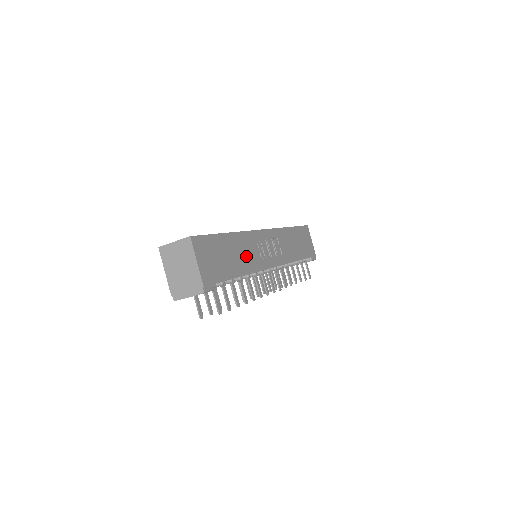
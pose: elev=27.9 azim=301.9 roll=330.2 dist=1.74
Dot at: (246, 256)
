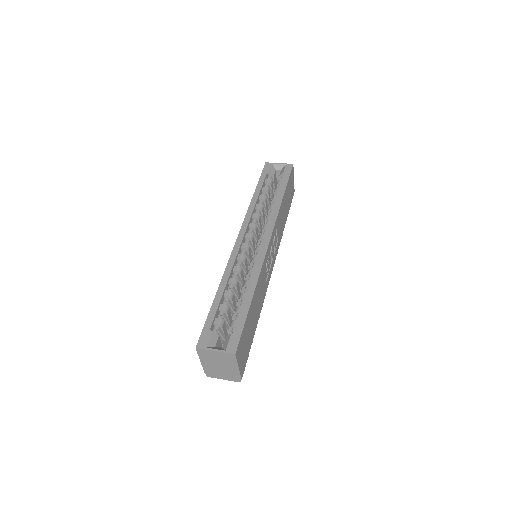
Dot at: (260, 296)
